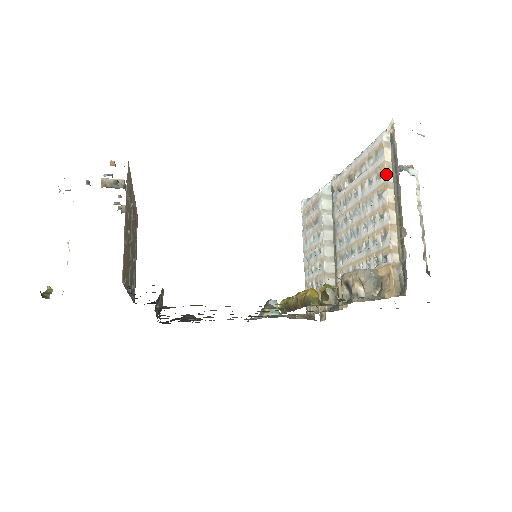
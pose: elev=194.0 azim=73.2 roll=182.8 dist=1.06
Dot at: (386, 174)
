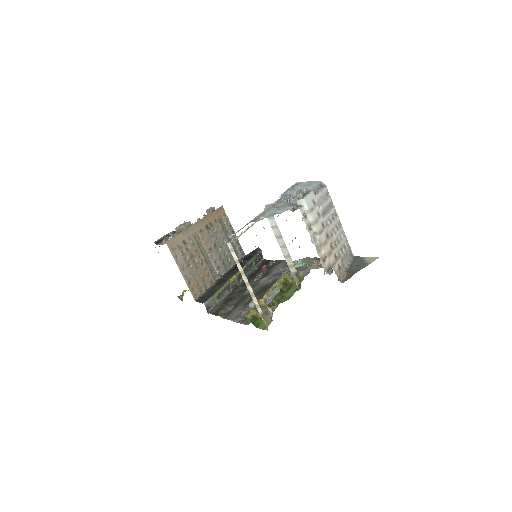
Dot at: (238, 267)
